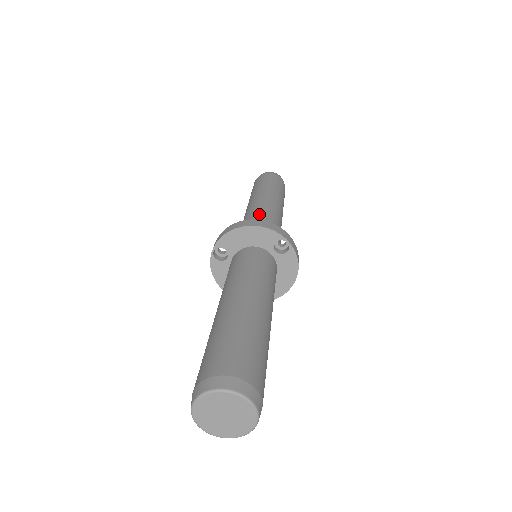
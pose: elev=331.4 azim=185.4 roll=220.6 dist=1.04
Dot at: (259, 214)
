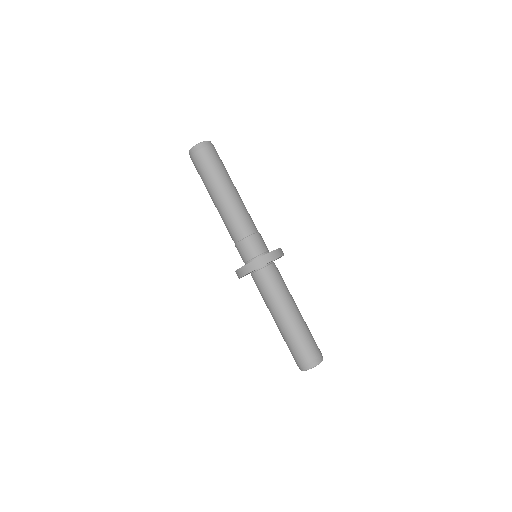
Dot at: (238, 228)
